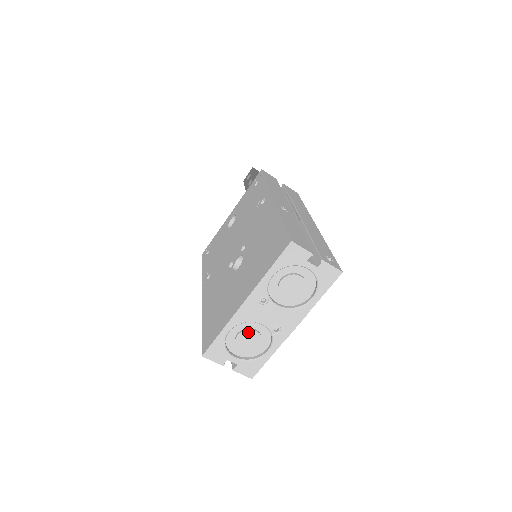
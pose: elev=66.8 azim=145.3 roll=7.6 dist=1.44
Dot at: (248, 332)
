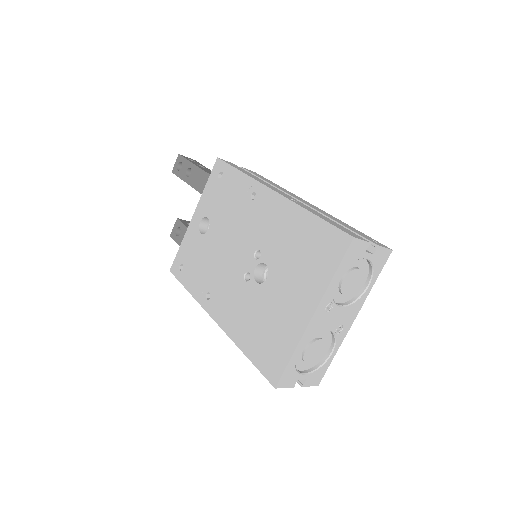
Dot at: (314, 344)
